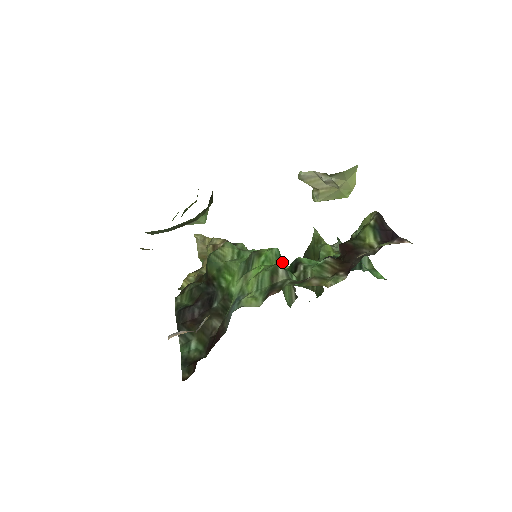
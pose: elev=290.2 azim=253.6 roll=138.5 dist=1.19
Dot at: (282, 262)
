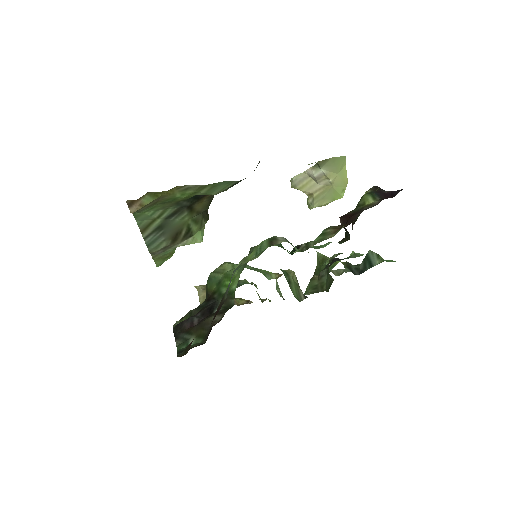
Dot at: (283, 247)
